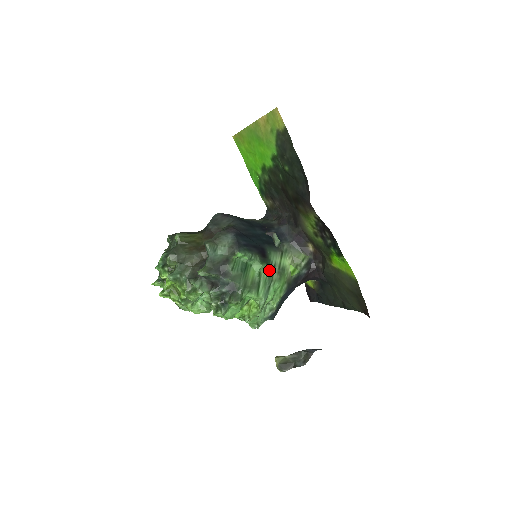
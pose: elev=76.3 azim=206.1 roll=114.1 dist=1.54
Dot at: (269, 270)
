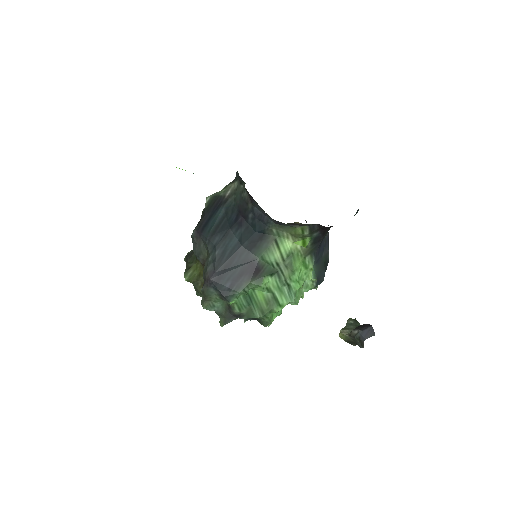
Dot at: (275, 274)
